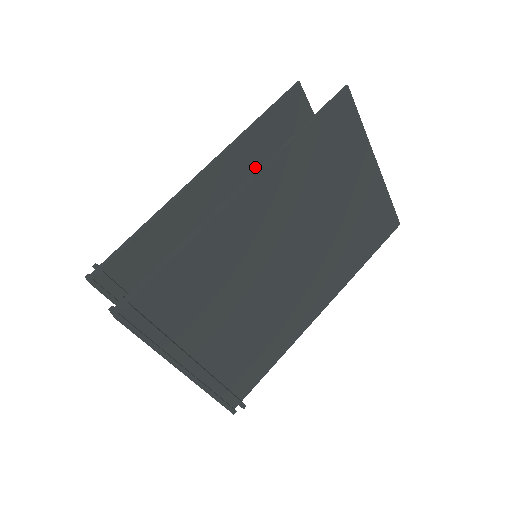
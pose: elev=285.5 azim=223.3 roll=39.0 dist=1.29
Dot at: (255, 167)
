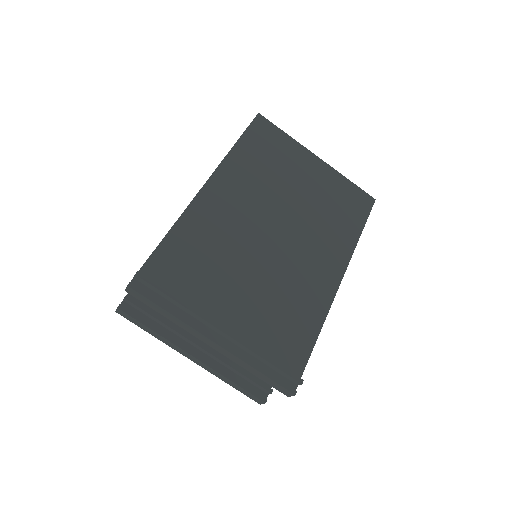
Dot at: occluded
